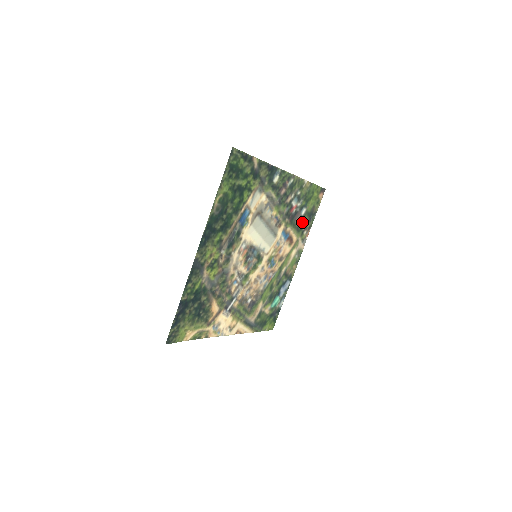
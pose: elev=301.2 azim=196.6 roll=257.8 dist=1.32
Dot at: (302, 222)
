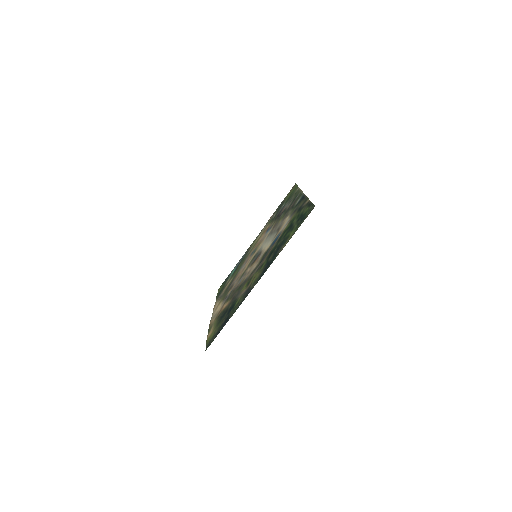
Dot at: (276, 213)
